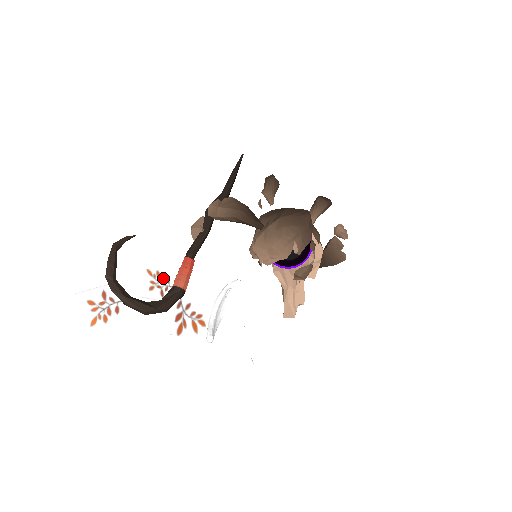
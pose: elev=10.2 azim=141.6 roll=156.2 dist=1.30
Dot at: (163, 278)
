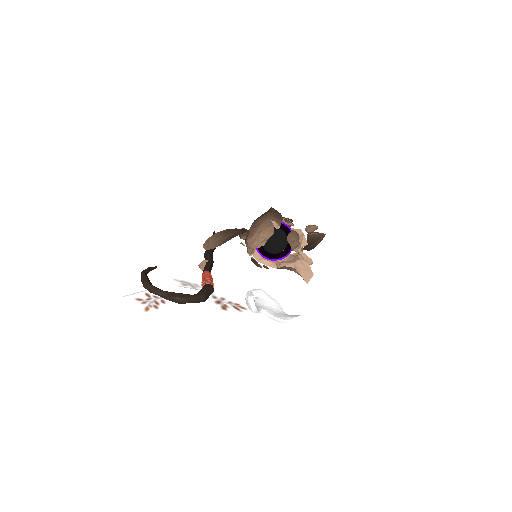
Dot at: (191, 284)
